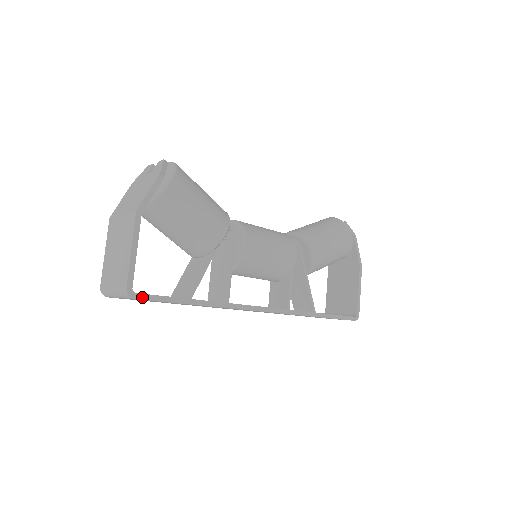
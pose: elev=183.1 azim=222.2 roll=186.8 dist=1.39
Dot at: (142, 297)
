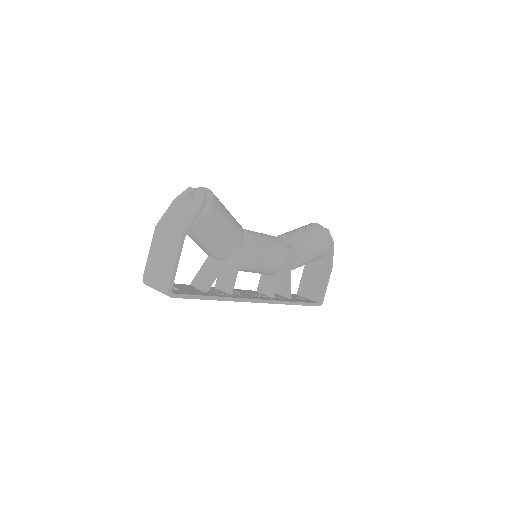
Dot at: (177, 296)
